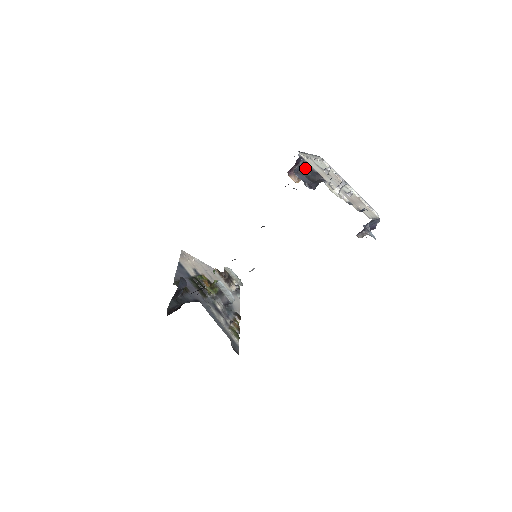
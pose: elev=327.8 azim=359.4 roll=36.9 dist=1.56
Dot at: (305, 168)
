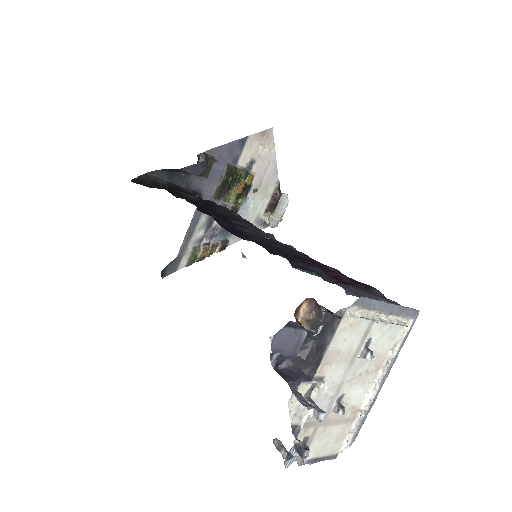
Dot at: (324, 330)
